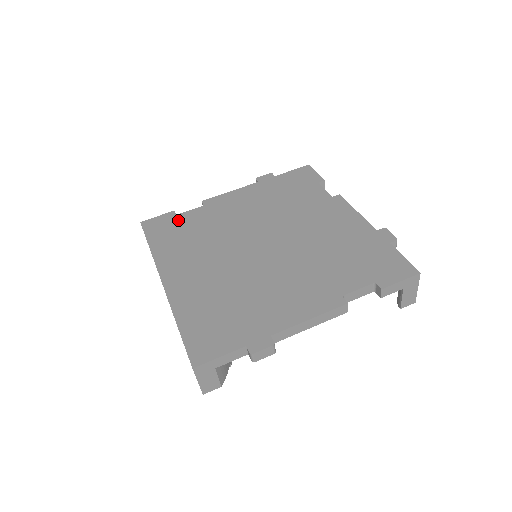
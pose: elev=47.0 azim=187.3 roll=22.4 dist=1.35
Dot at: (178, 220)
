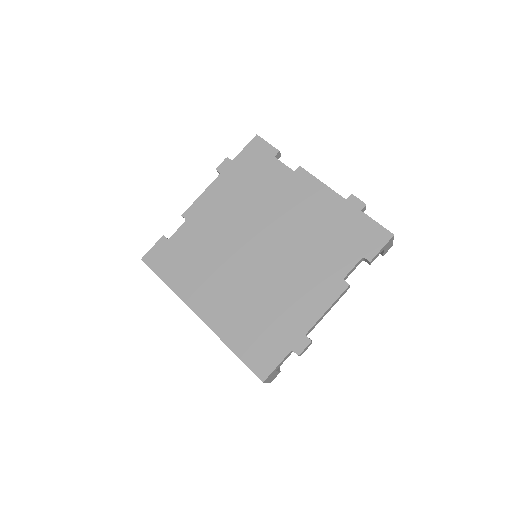
Dot at: (173, 245)
